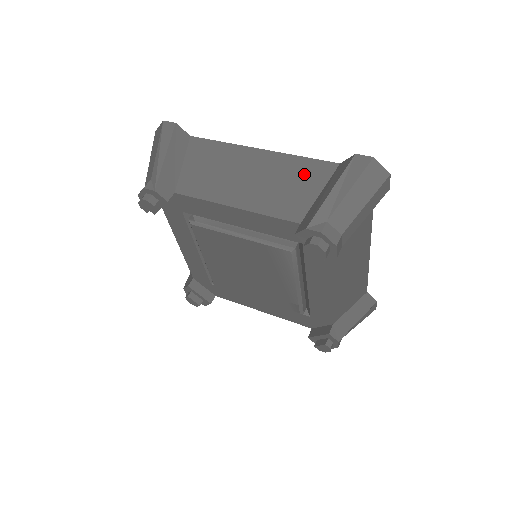
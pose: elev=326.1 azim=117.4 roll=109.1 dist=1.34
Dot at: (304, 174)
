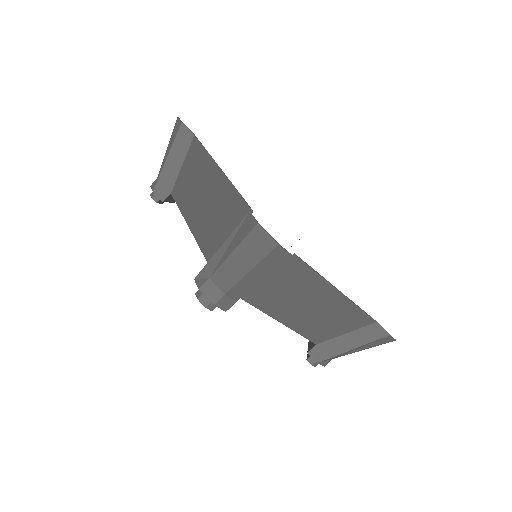
Dot at: (230, 212)
